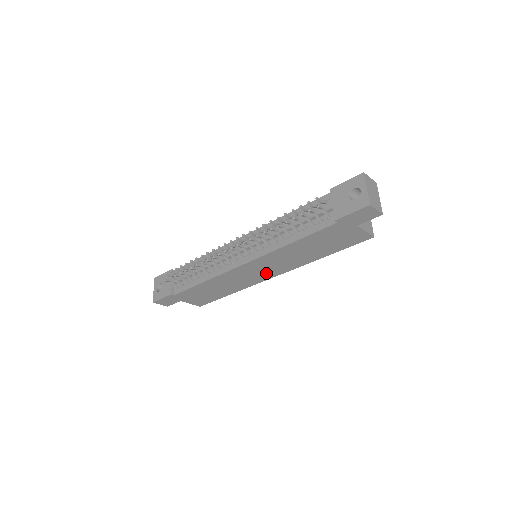
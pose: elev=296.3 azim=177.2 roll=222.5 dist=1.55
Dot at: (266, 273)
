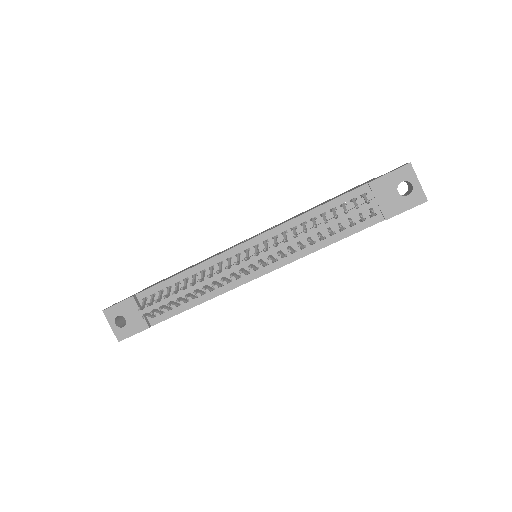
Dot at: occluded
